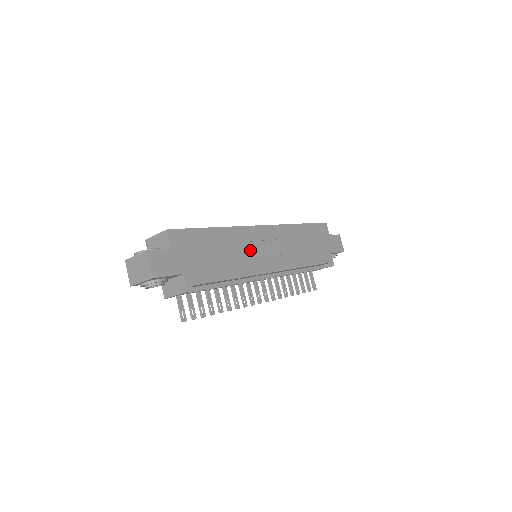
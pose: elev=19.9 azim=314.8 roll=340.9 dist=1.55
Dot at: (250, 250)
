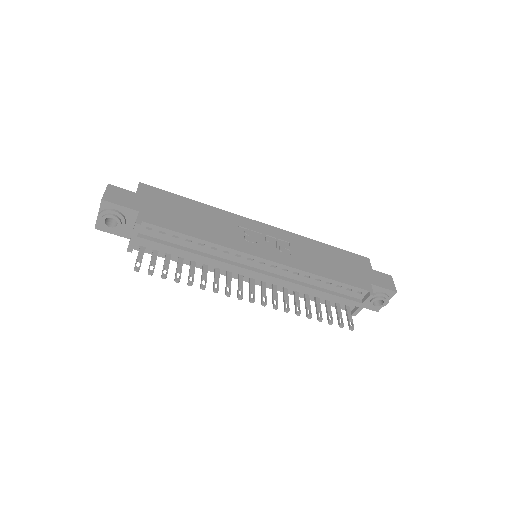
Dot at: (237, 231)
